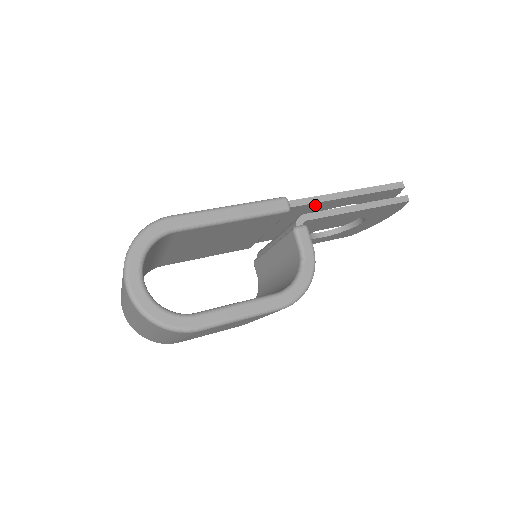
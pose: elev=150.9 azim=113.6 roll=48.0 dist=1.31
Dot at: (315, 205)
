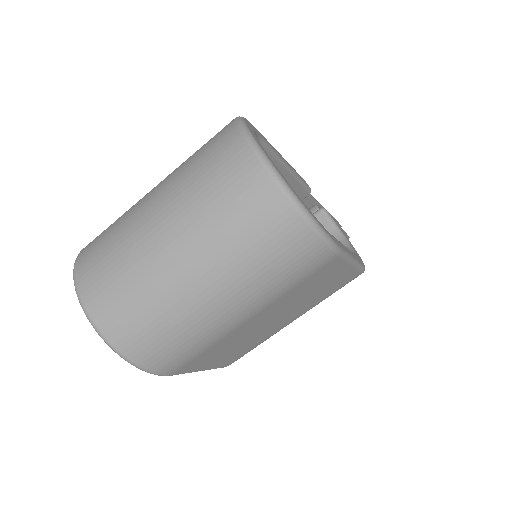
Dot at: (309, 207)
